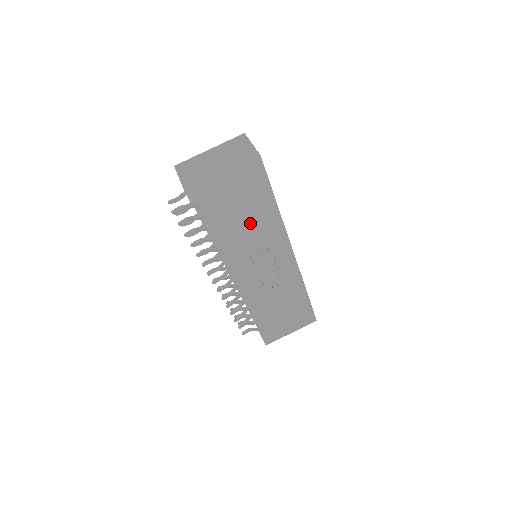
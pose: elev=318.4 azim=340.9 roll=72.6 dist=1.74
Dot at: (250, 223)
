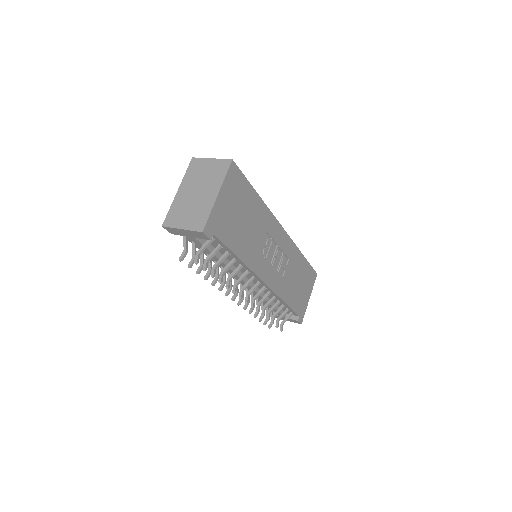
Dot at: (250, 225)
